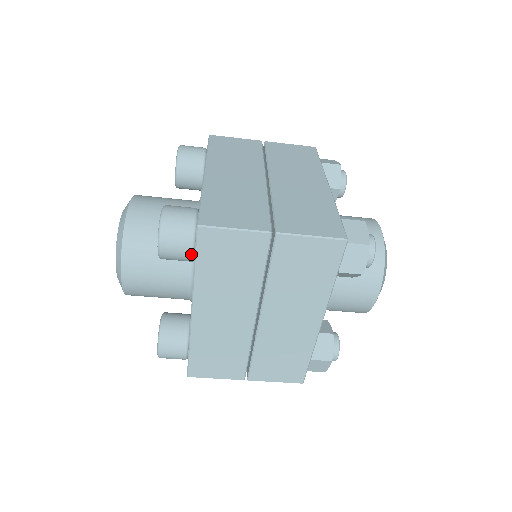
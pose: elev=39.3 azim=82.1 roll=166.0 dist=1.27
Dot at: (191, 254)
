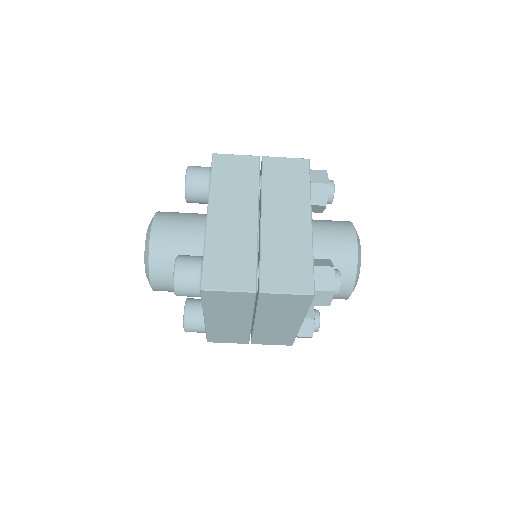
Dot at: (199, 296)
